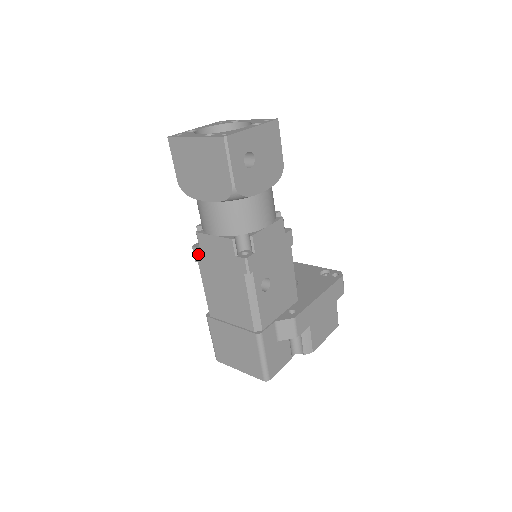
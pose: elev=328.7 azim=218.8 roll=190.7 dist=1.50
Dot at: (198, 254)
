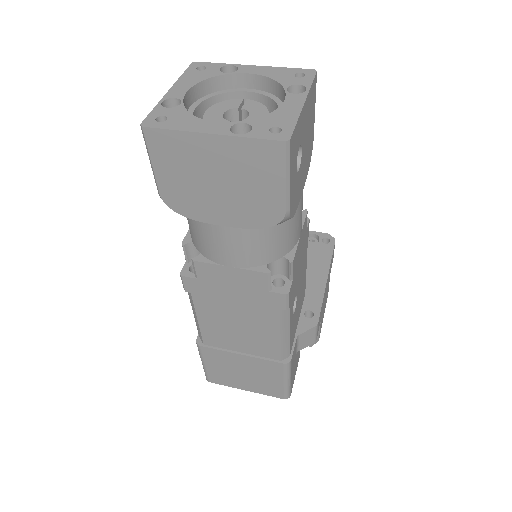
Dot at: (193, 284)
